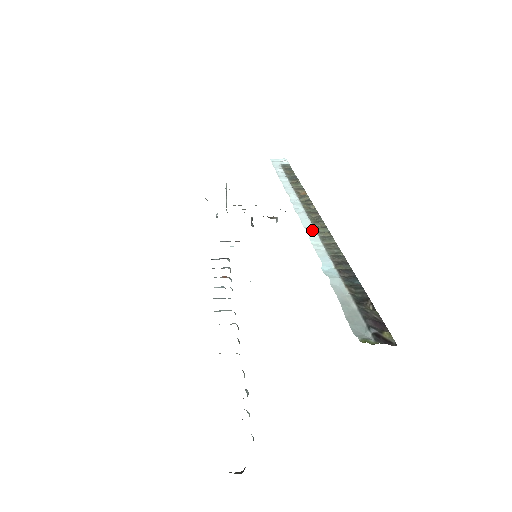
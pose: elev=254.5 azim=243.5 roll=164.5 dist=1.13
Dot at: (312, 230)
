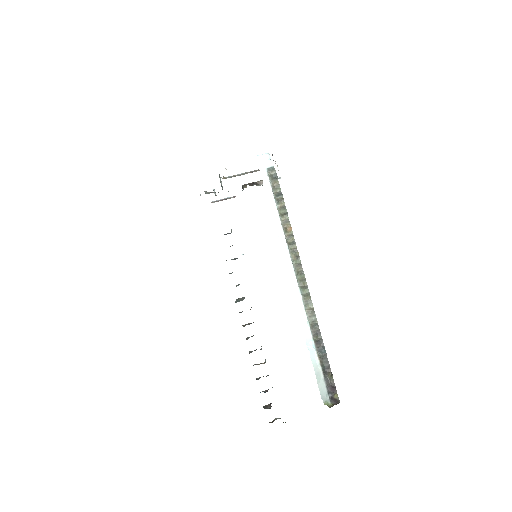
Dot at: (299, 296)
